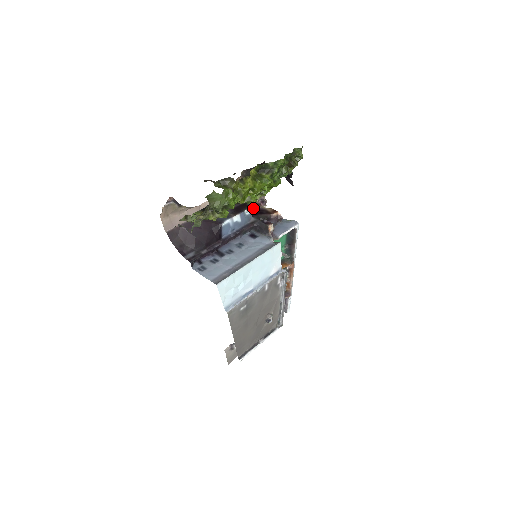
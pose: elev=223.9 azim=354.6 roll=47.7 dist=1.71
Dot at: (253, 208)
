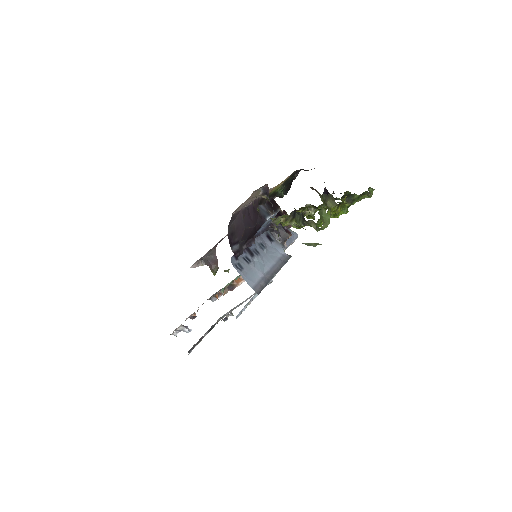
Dot at: occluded
